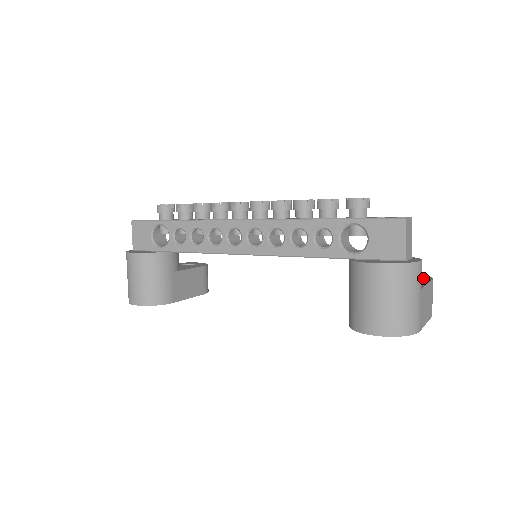
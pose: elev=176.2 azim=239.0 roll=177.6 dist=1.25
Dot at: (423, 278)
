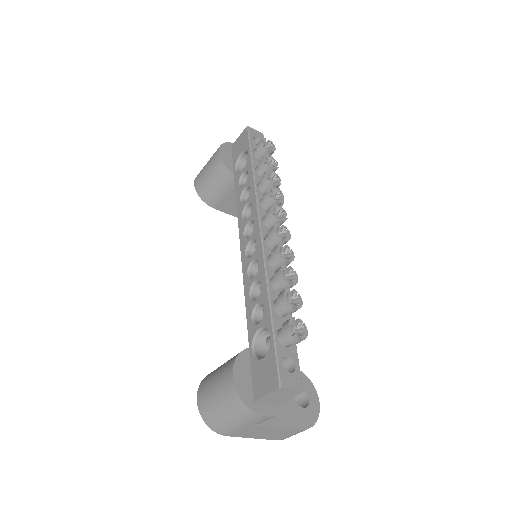
Dot at: (302, 420)
